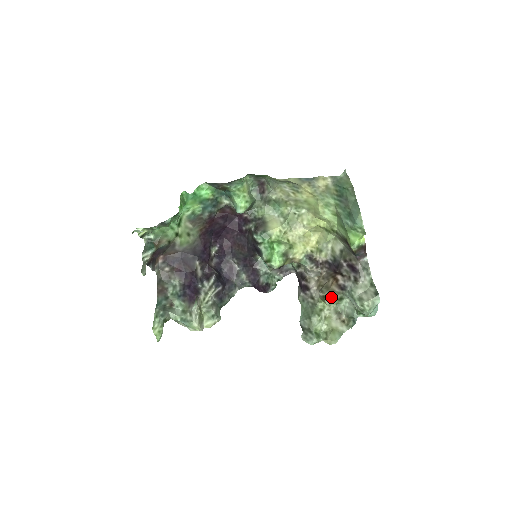
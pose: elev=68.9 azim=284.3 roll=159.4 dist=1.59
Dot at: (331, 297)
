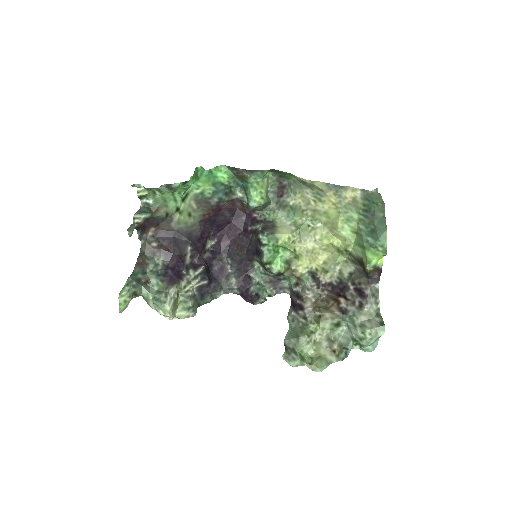
Dot at: (328, 319)
